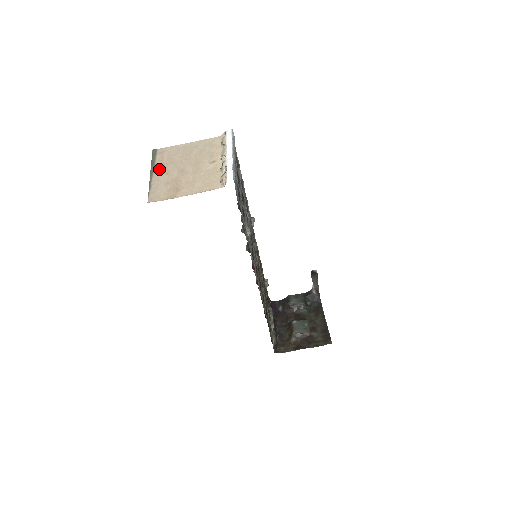
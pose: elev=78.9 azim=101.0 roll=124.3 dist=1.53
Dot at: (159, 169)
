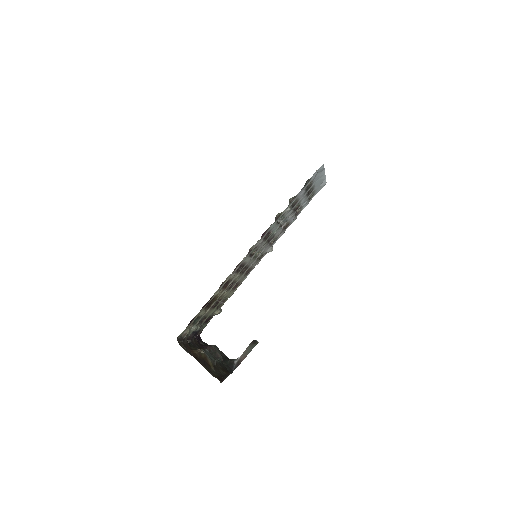
Dot at: occluded
